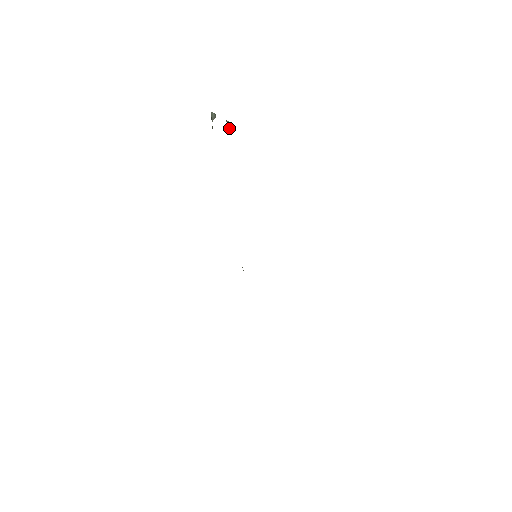
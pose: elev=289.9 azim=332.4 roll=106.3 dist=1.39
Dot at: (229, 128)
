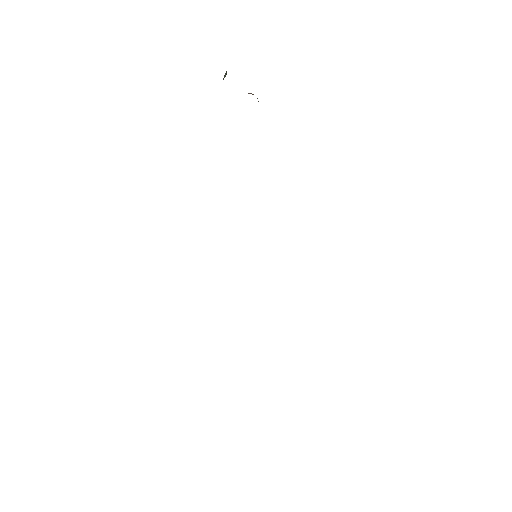
Dot at: occluded
